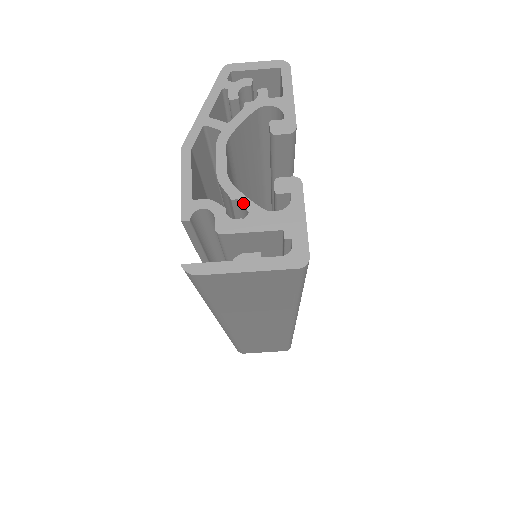
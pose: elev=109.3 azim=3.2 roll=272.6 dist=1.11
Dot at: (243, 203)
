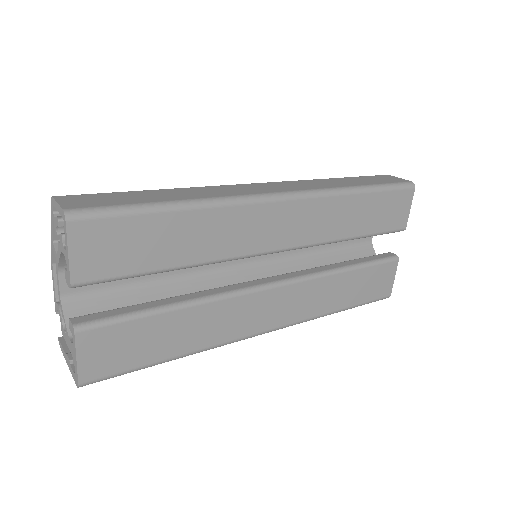
Dot at: (68, 320)
